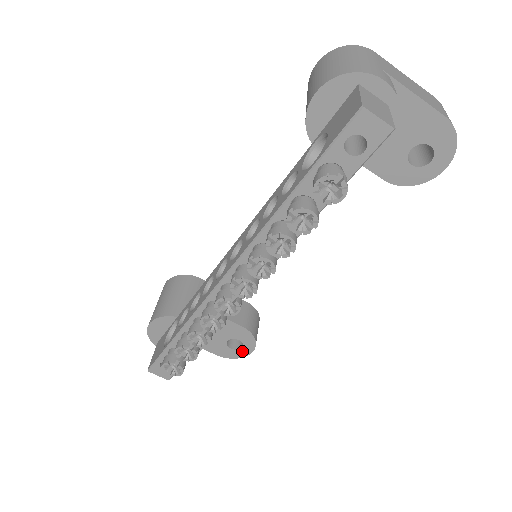
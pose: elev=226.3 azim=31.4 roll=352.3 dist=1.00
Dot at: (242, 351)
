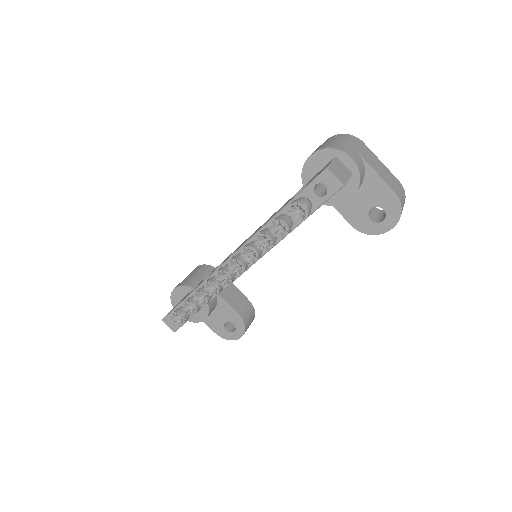
Dot at: (234, 334)
